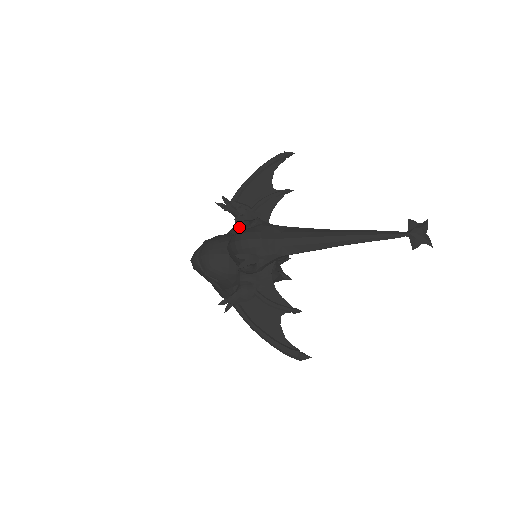
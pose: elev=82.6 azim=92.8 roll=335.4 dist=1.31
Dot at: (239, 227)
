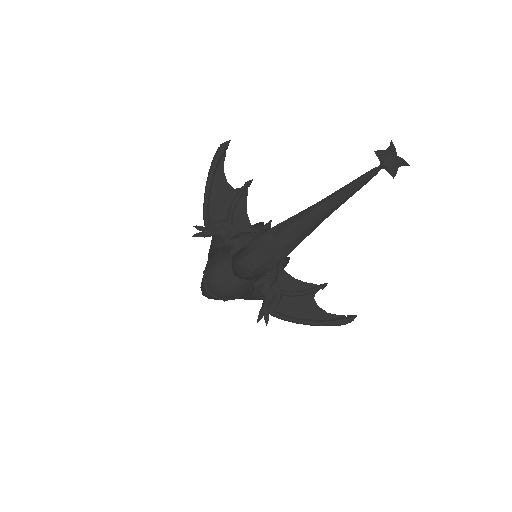
Dot at: occluded
